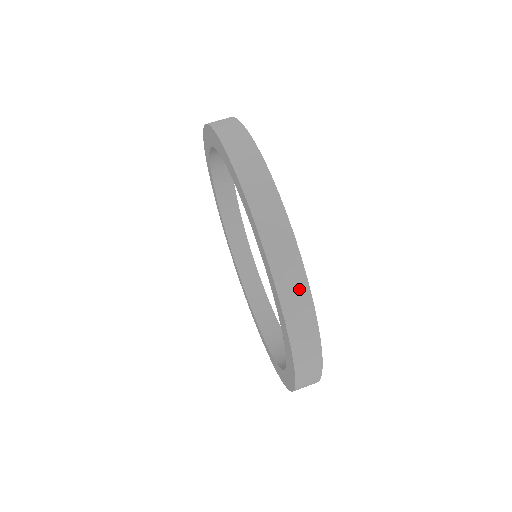
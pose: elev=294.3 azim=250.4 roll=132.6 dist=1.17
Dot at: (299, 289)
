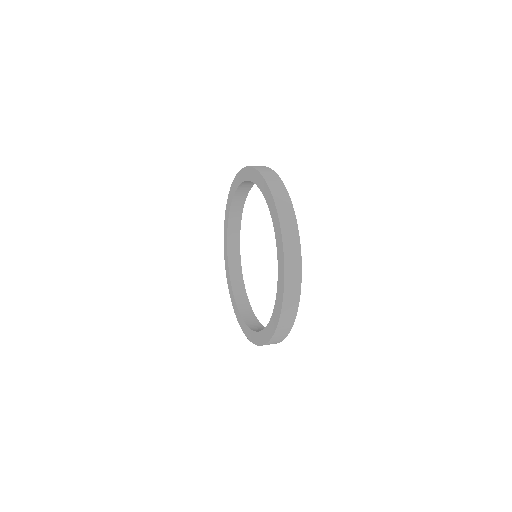
Dot at: occluded
